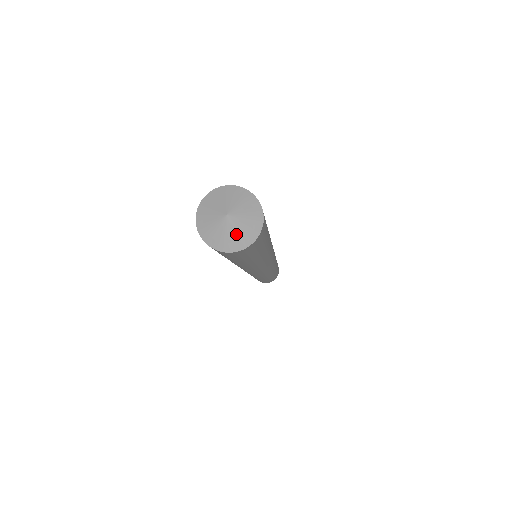
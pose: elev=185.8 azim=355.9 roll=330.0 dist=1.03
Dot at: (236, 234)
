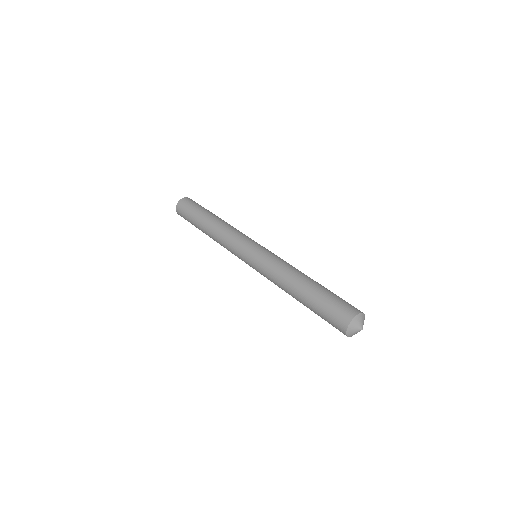
Dot at: occluded
